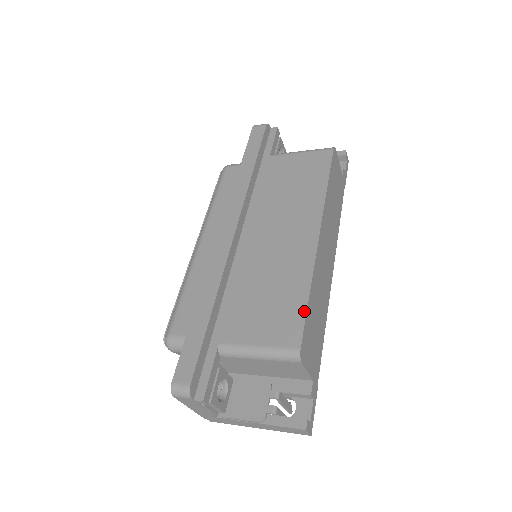
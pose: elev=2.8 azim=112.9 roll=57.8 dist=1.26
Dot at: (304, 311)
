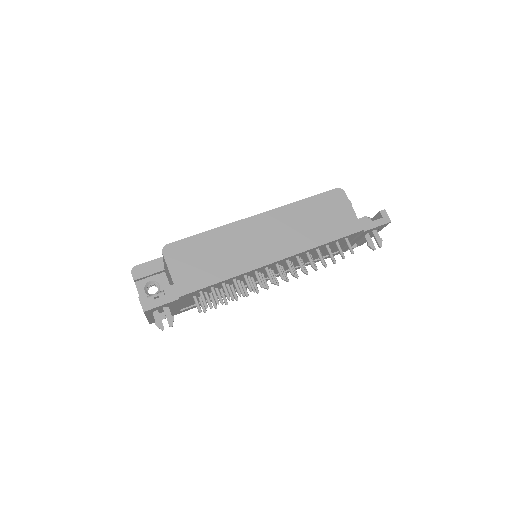
Dot at: (194, 236)
